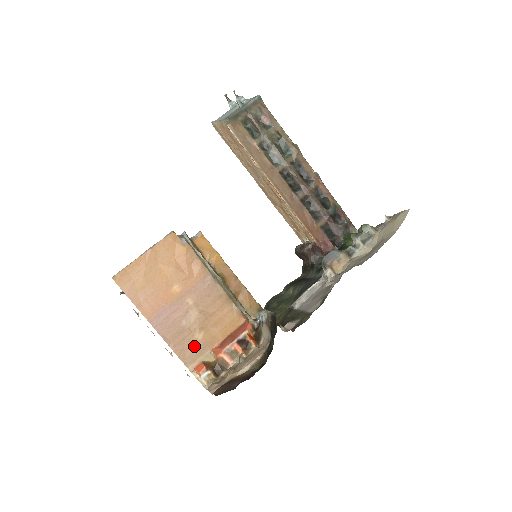
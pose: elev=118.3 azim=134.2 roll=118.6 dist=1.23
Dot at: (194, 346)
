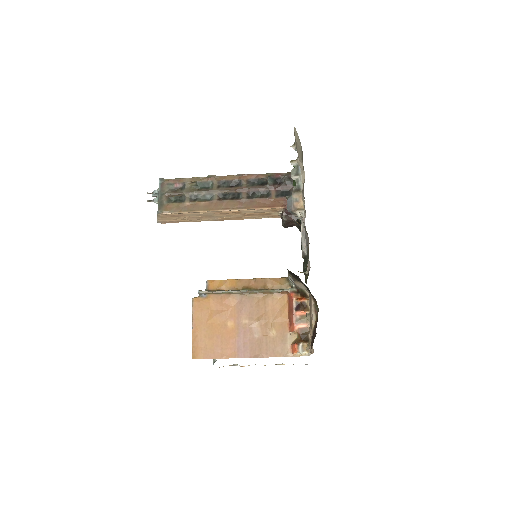
Dot at: (277, 341)
